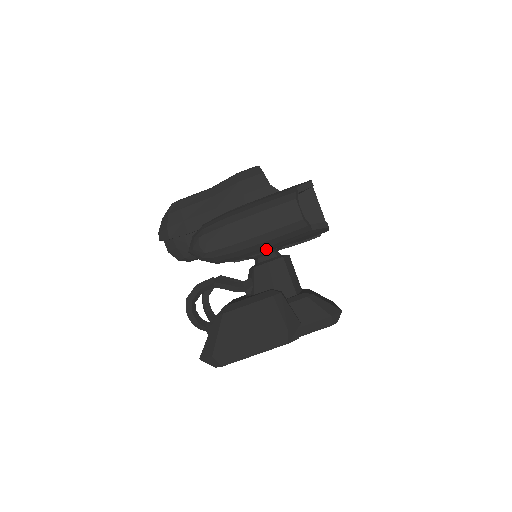
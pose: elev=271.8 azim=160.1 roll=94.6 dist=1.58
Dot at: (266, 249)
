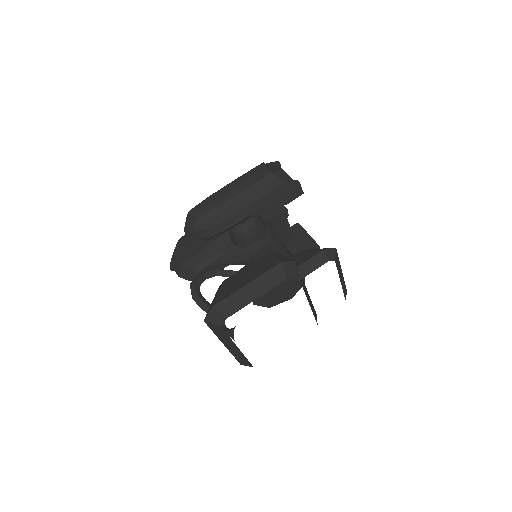
Dot at: (250, 211)
